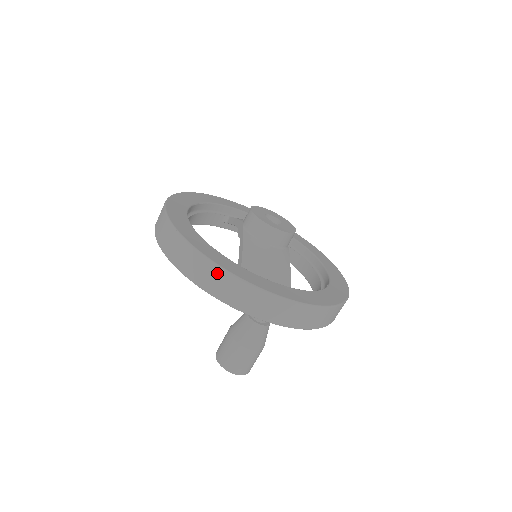
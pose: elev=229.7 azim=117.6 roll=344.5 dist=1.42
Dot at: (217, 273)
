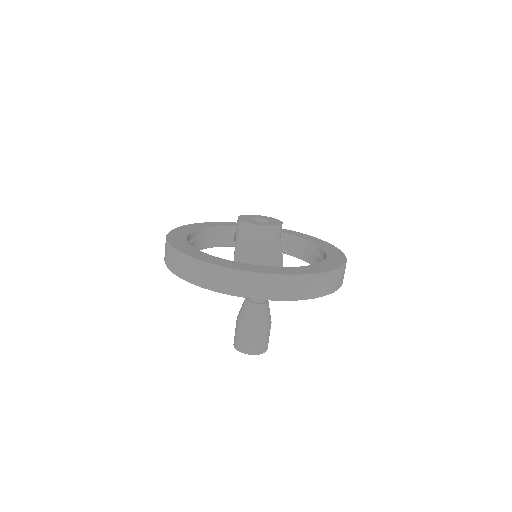
Dot at: (208, 269)
